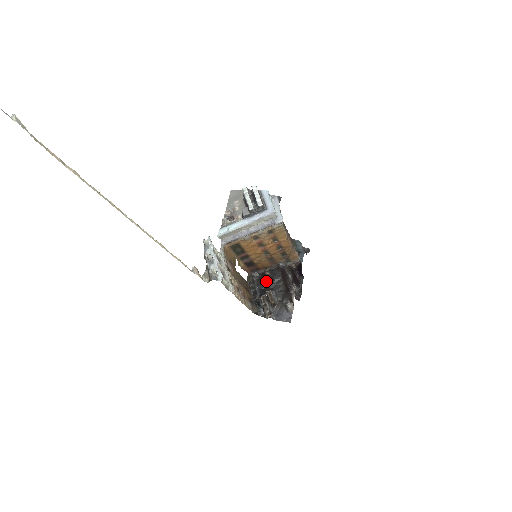
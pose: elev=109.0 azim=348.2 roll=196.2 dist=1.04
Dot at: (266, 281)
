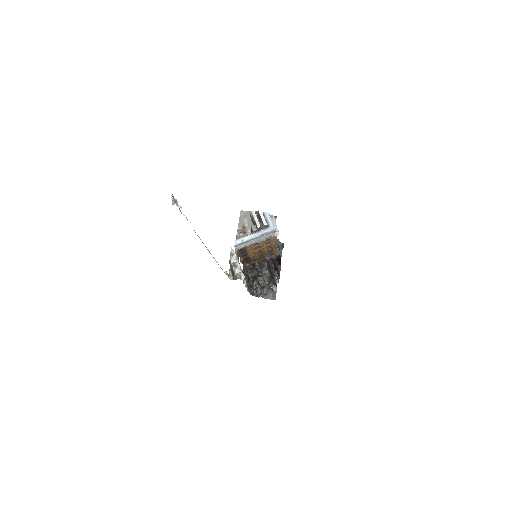
Dot at: (256, 270)
